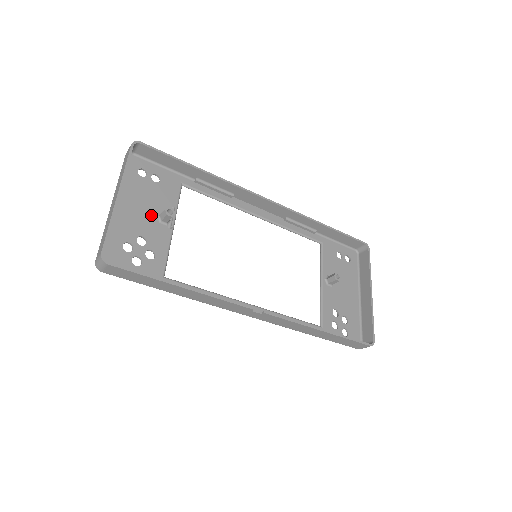
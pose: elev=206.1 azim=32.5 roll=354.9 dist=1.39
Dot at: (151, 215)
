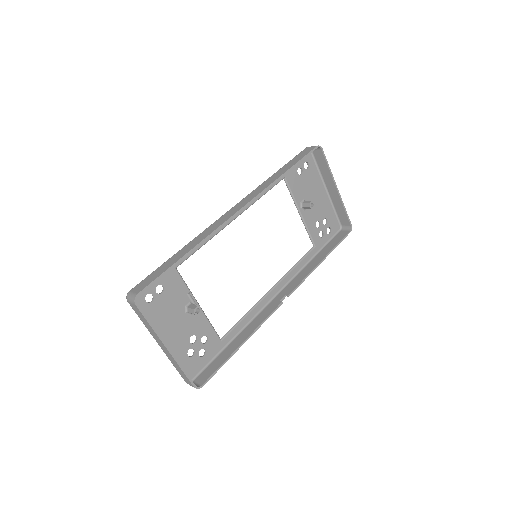
Dot at: (182, 318)
